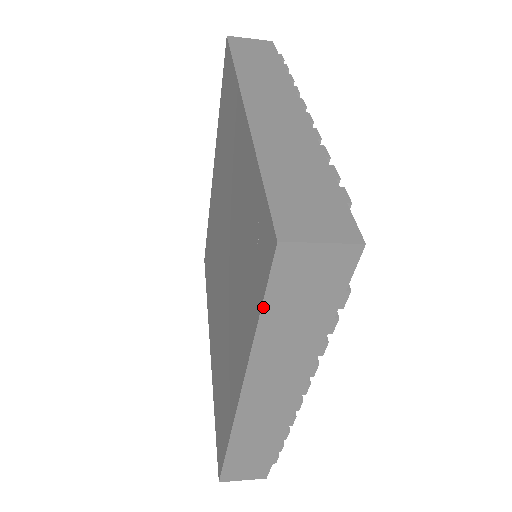
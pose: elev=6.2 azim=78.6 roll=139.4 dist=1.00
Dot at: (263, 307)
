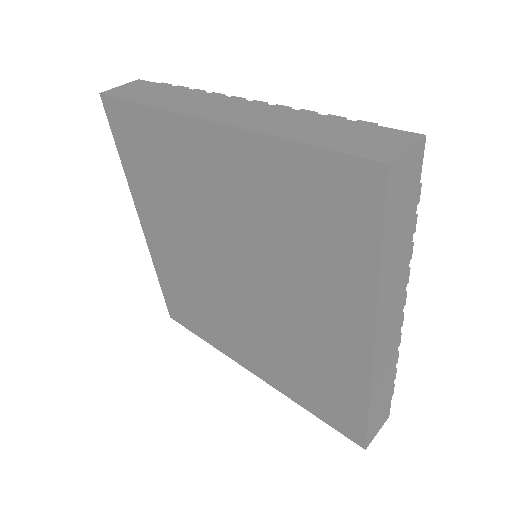
Dot at: (383, 236)
